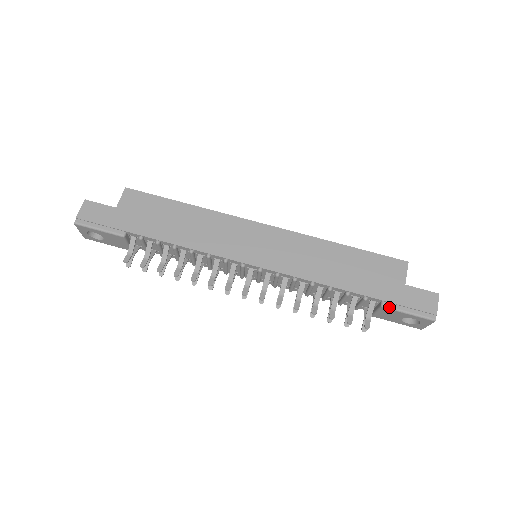
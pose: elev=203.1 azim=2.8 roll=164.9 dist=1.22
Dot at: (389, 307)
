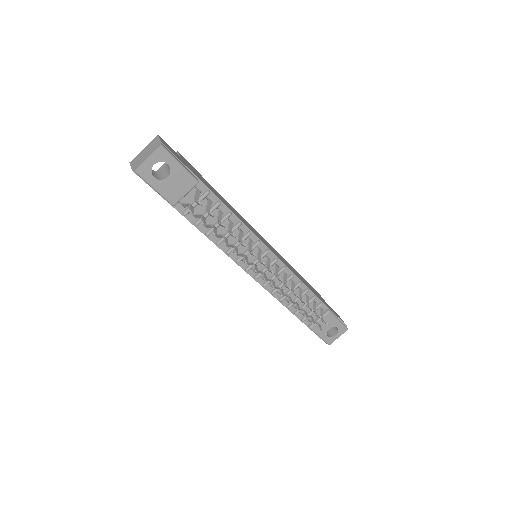
Dot at: (332, 313)
